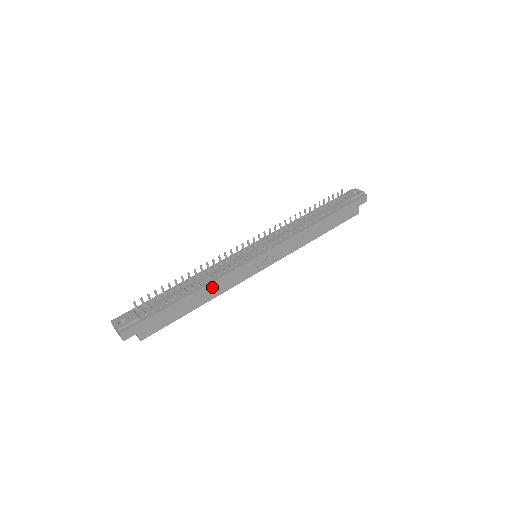
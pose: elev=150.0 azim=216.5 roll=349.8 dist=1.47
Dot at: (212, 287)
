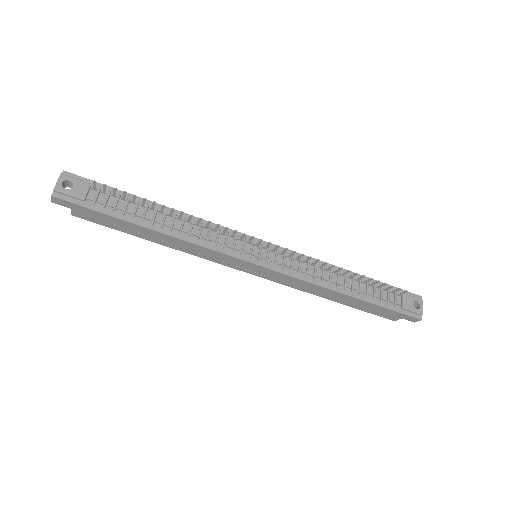
Dot at: (180, 242)
